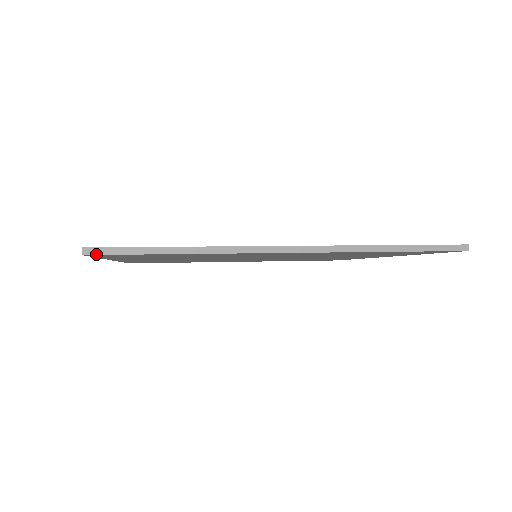
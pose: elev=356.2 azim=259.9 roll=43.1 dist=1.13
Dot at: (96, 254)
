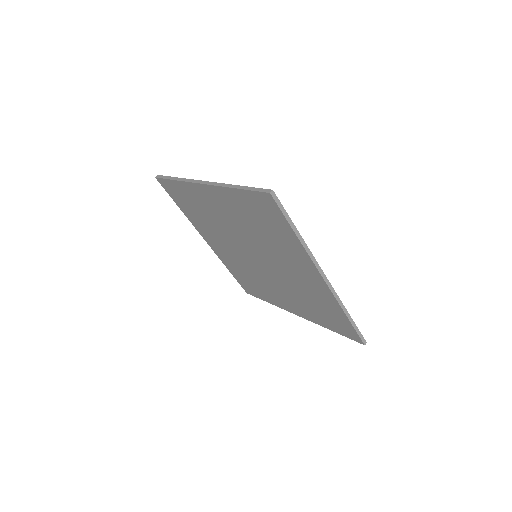
Dot at: (274, 199)
